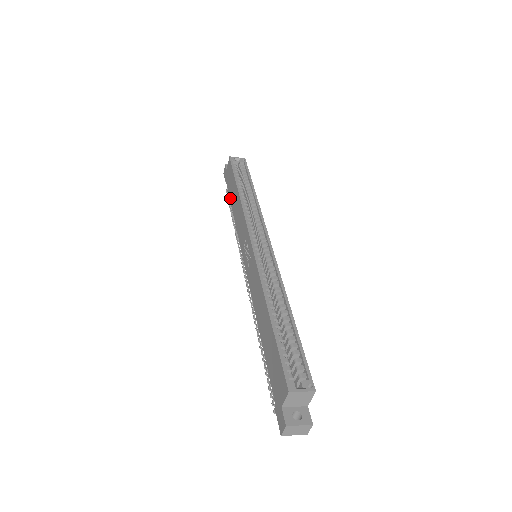
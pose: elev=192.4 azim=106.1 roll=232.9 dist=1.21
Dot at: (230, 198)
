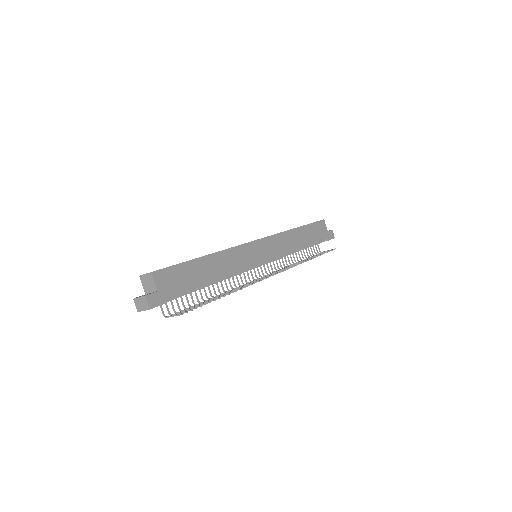
Dot at: occluded
